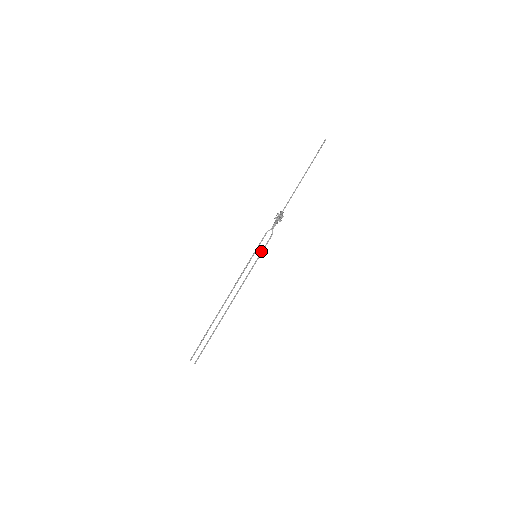
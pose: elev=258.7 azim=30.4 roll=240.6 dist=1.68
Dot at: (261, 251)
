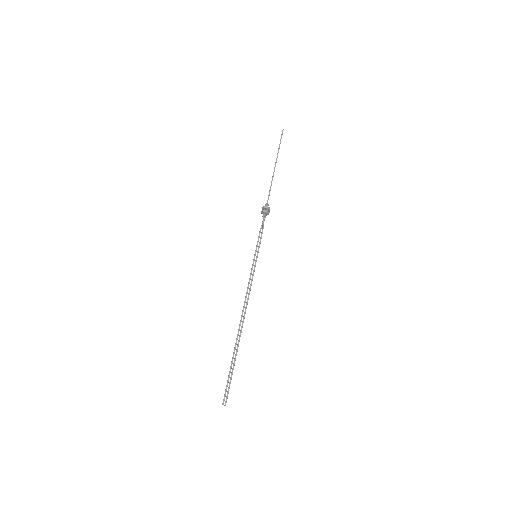
Dot at: (258, 248)
